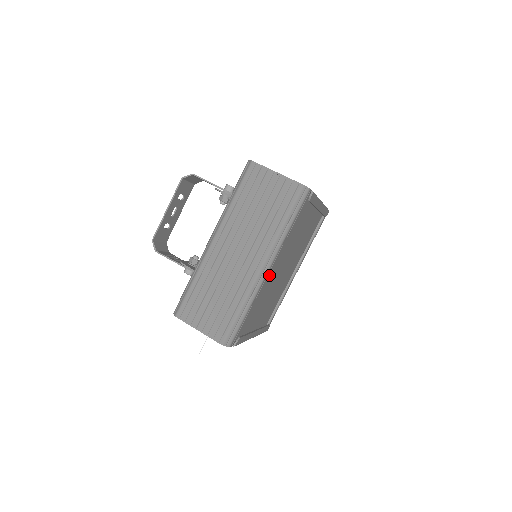
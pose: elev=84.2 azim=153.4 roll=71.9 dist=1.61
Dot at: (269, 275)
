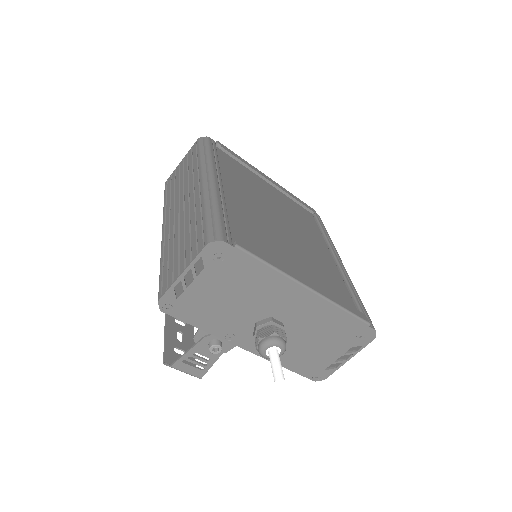
Dot at: (238, 203)
